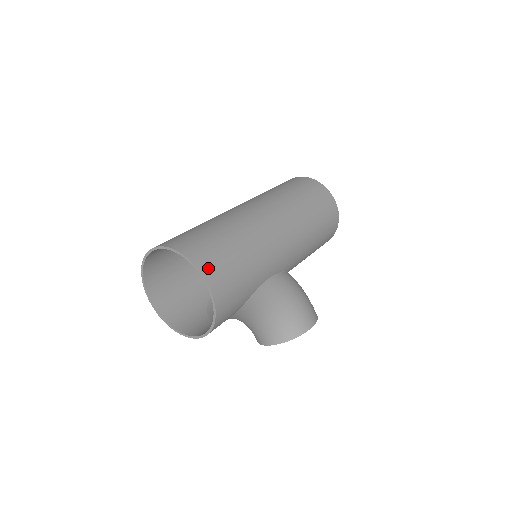
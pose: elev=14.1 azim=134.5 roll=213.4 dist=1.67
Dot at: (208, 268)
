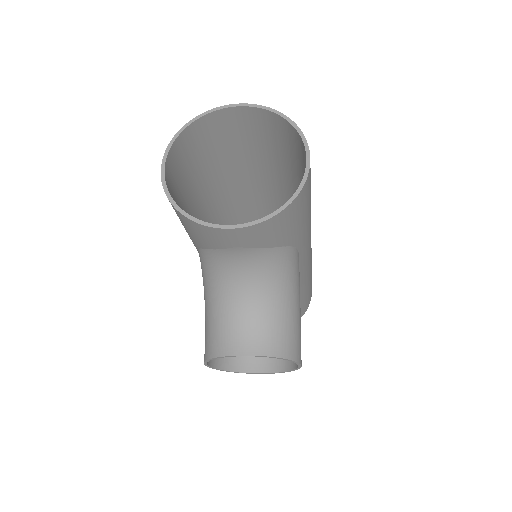
Dot at: occluded
